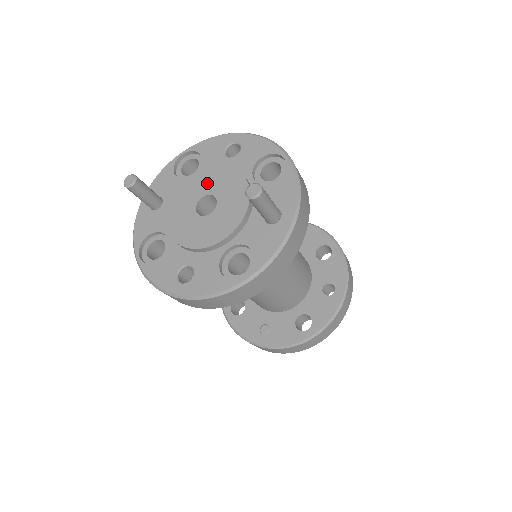
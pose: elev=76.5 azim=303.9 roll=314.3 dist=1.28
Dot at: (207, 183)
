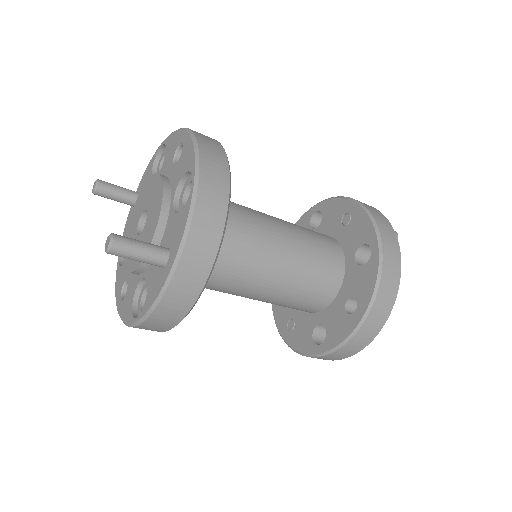
Dot at: (149, 195)
